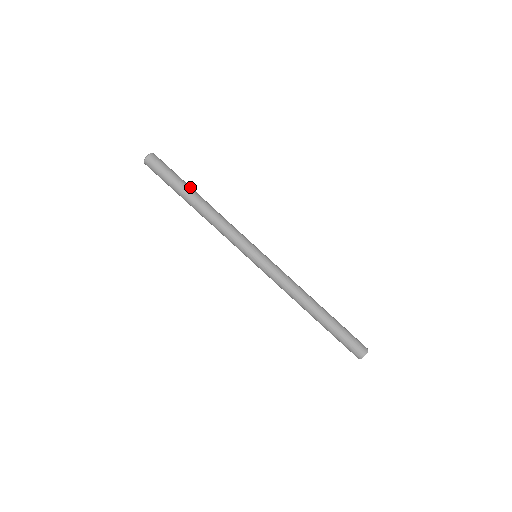
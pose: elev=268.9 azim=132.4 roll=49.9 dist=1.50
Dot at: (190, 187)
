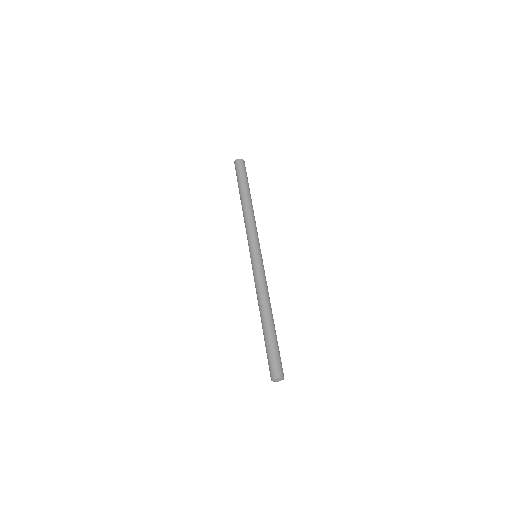
Dot at: (247, 189)
